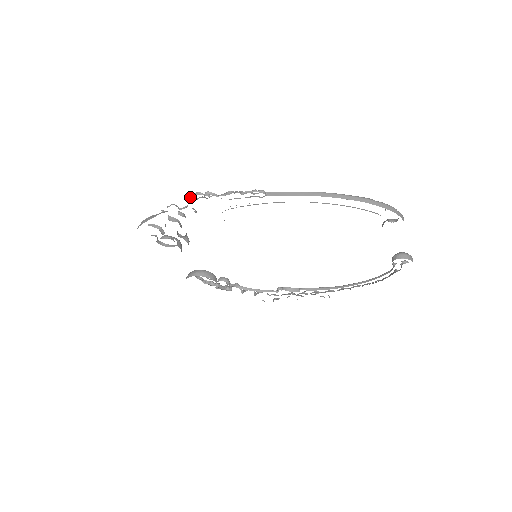
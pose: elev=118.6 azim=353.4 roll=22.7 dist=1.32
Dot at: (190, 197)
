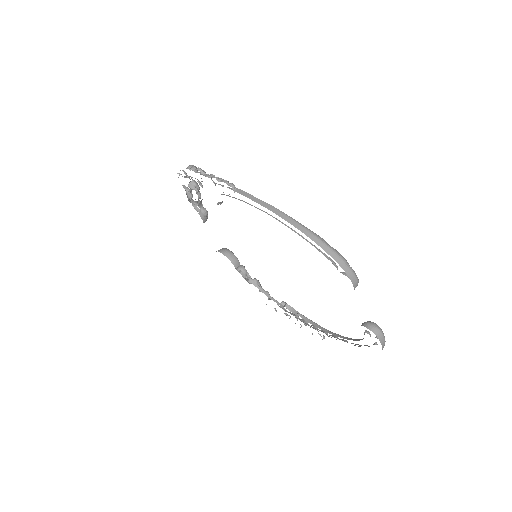
Dot at: (190, 168)
